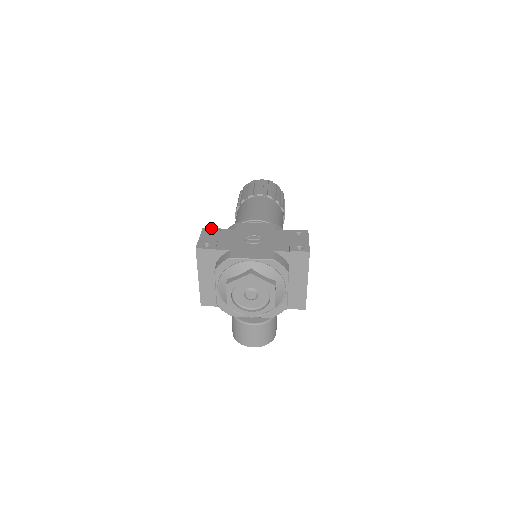
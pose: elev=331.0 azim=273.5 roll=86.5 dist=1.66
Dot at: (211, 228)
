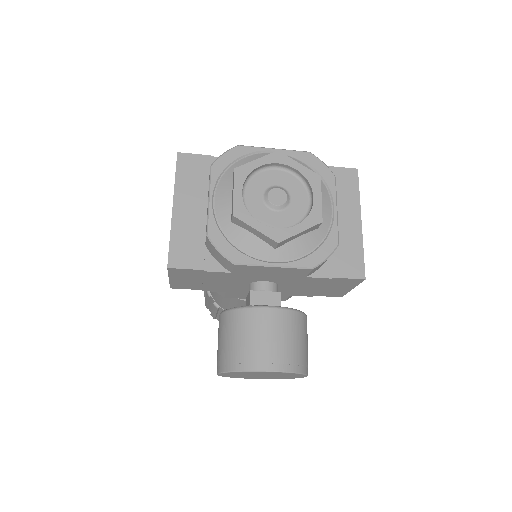
Dot at: occluded
